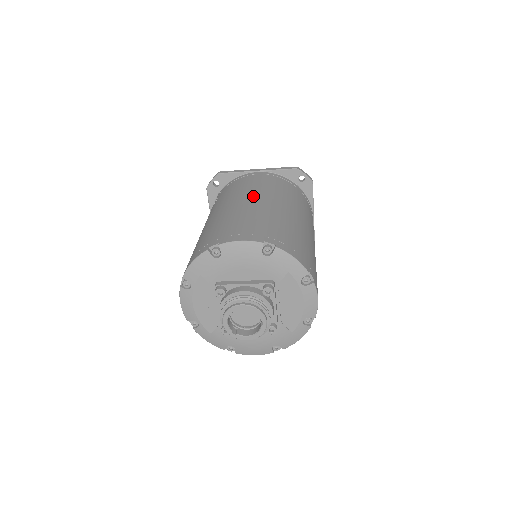
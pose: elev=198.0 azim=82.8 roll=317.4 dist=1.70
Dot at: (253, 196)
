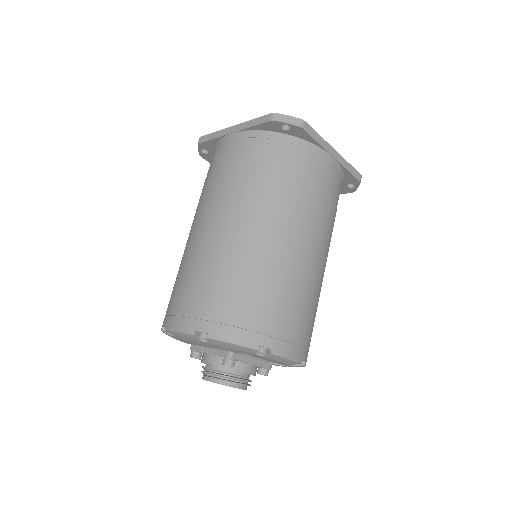
Dot at: (210, 214)
